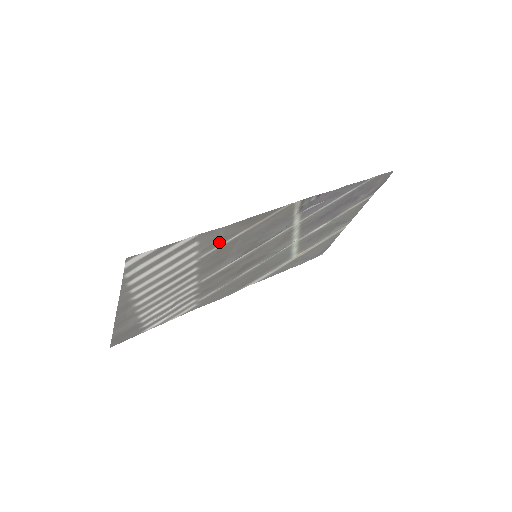
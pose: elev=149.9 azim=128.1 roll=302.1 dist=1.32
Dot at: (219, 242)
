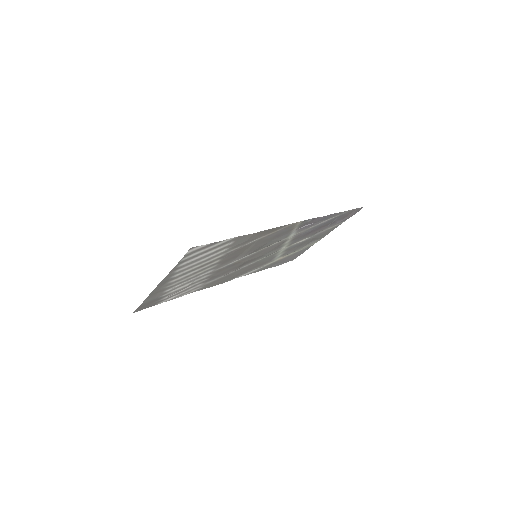
Dot at: (243, 243)
